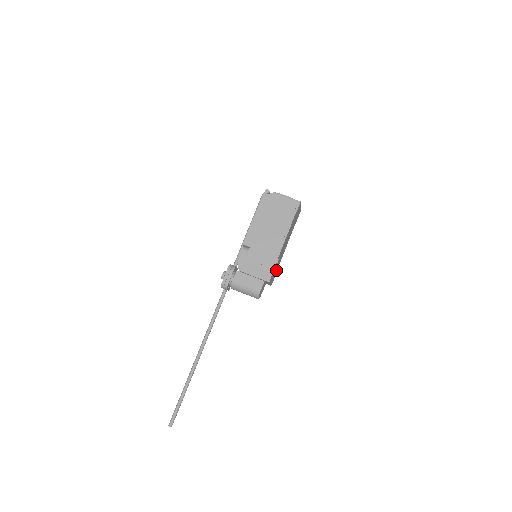
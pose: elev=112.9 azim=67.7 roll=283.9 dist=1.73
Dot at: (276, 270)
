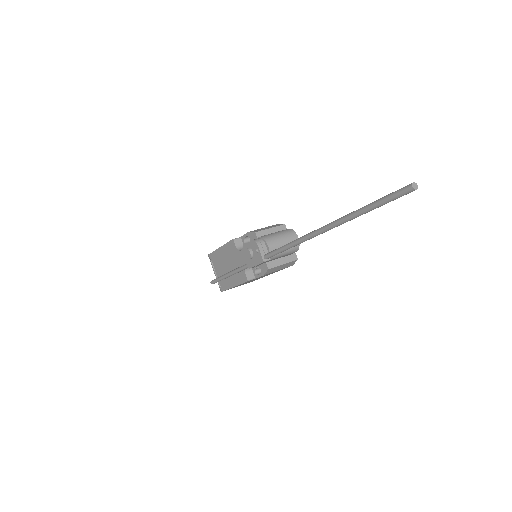
Dot at: occluded
